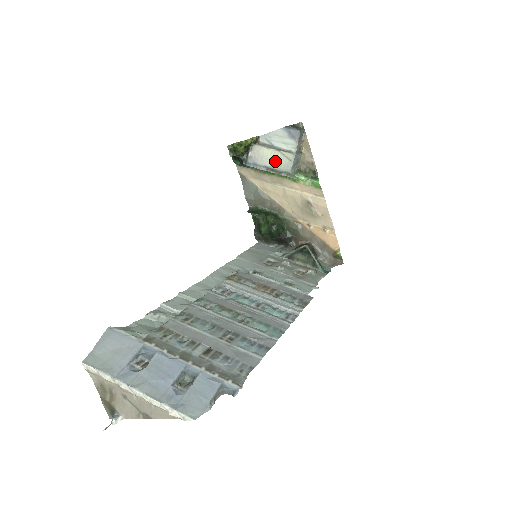
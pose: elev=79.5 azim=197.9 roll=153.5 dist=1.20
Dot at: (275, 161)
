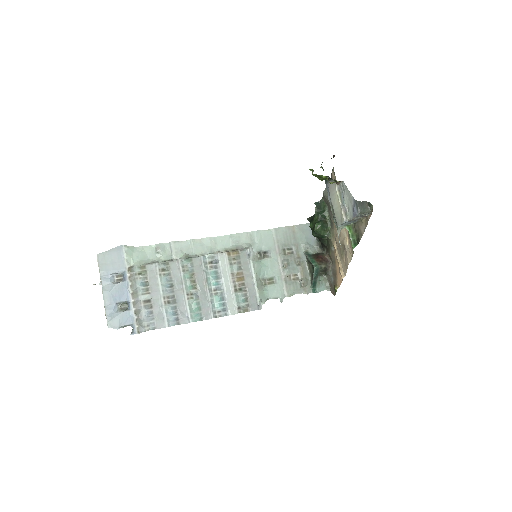
Dot at: (336, 208)
